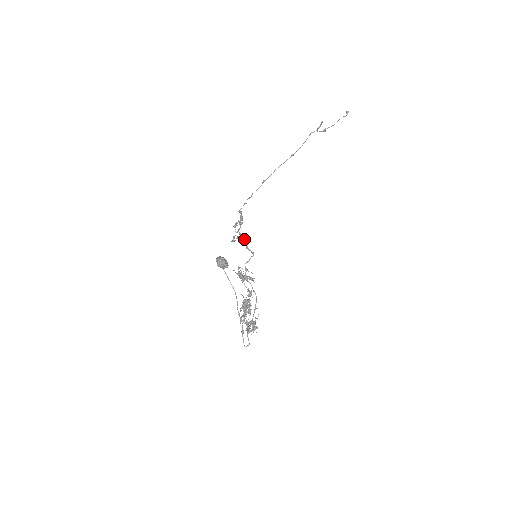
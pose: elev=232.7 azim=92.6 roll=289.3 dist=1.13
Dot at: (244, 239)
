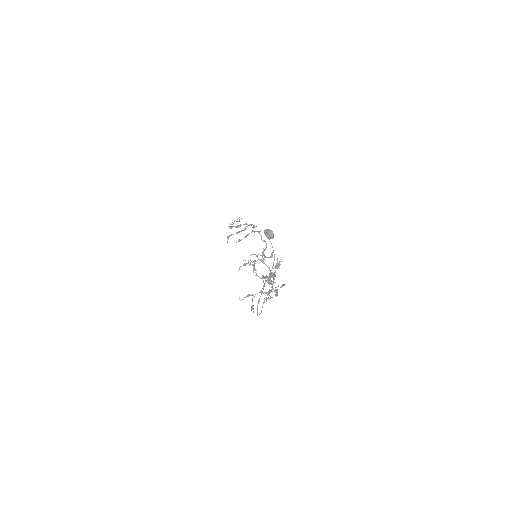
Dot at: (261, 235)
